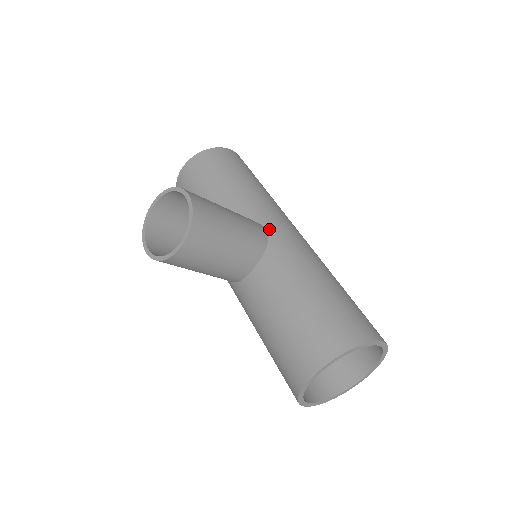
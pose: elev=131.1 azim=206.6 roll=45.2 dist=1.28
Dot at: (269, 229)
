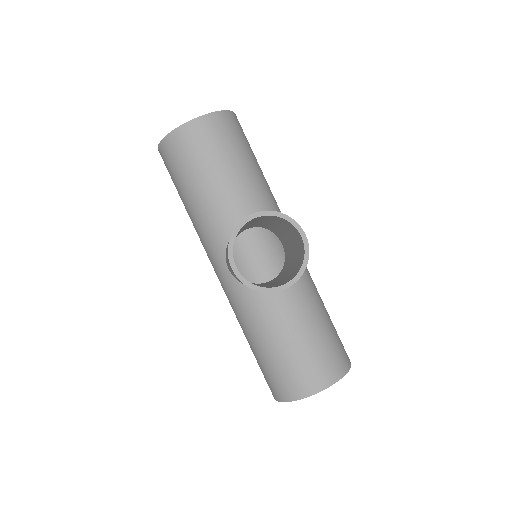
Dot at: occluded
